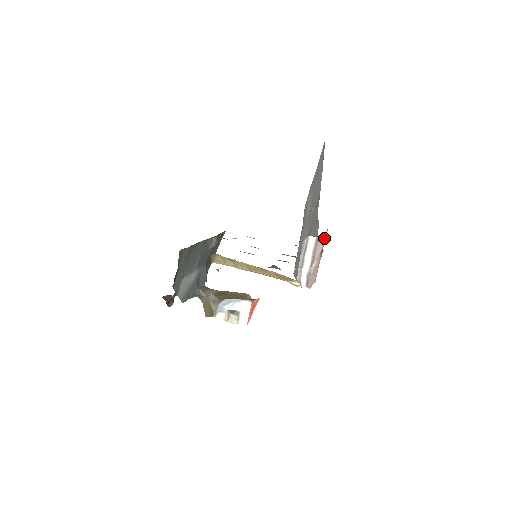
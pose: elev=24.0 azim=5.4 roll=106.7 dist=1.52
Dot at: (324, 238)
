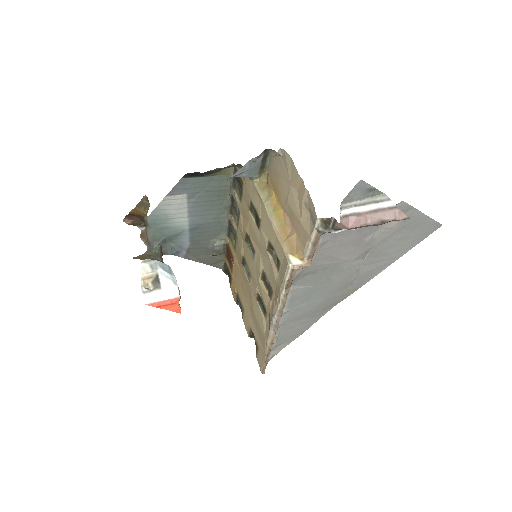
Dot at: (398, 217)
